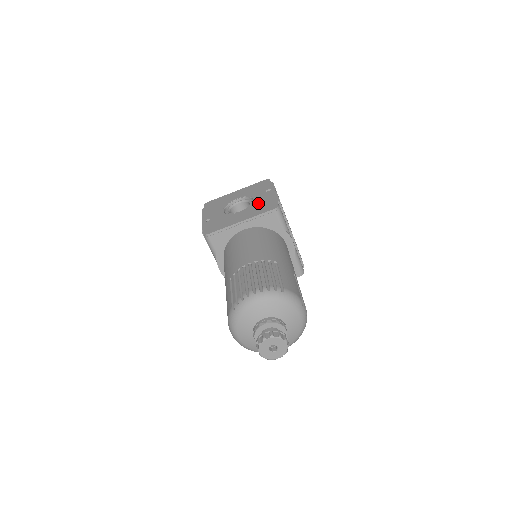
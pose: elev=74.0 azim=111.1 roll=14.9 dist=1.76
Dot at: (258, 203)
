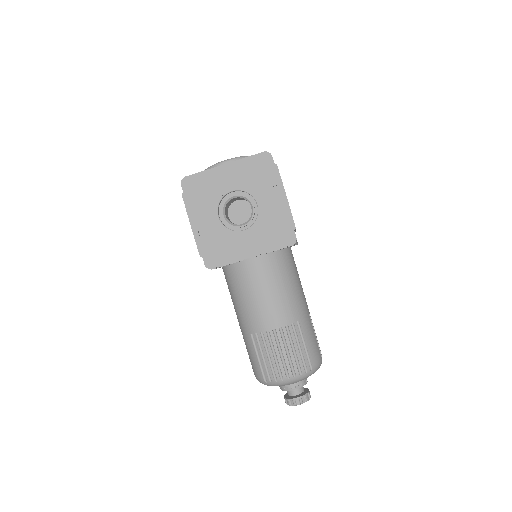
Dot at: (266, 220)
